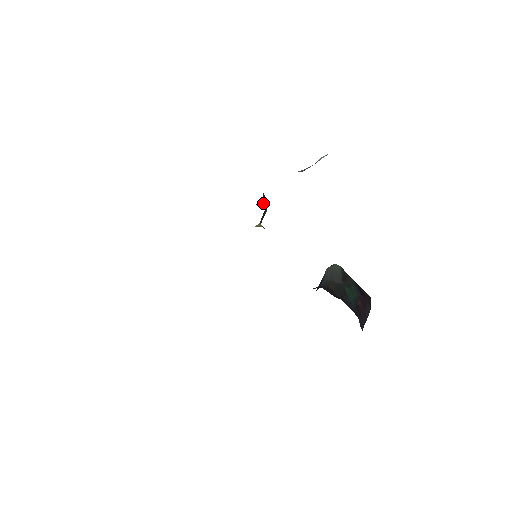
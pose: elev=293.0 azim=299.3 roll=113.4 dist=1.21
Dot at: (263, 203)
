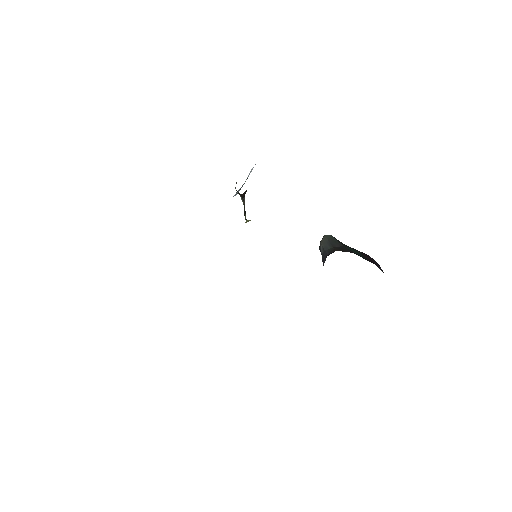
Dot at: (244, 194)
